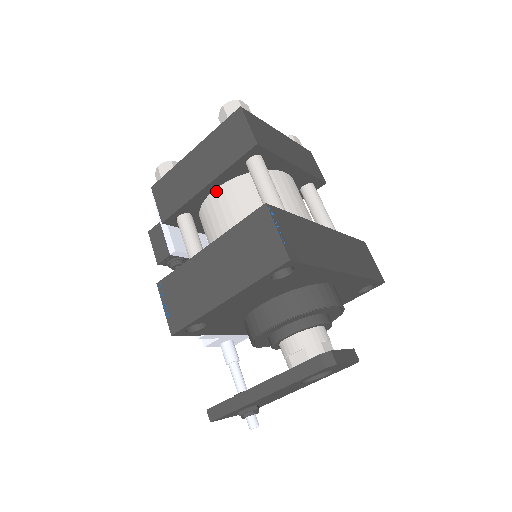
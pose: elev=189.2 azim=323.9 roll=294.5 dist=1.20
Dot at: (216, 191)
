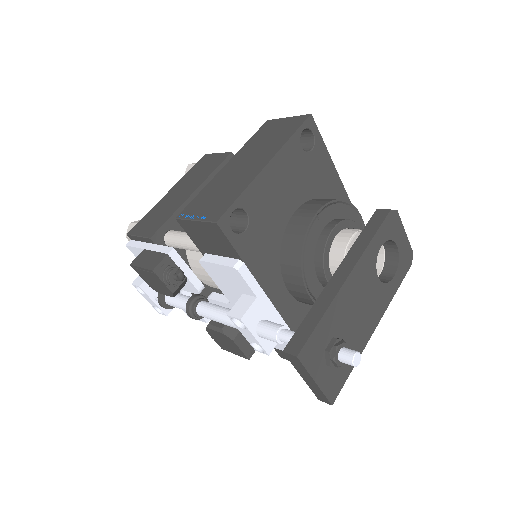
Dot at: occluded
